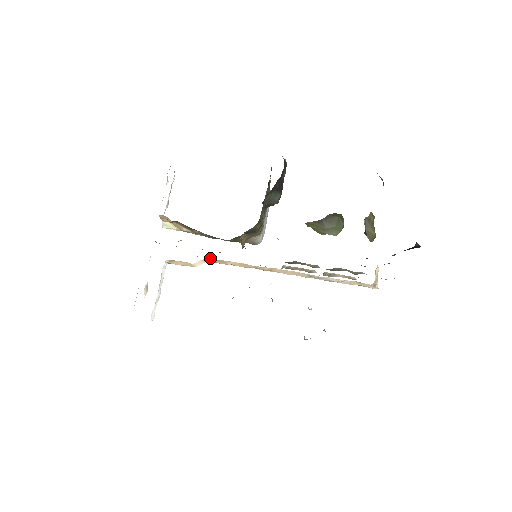
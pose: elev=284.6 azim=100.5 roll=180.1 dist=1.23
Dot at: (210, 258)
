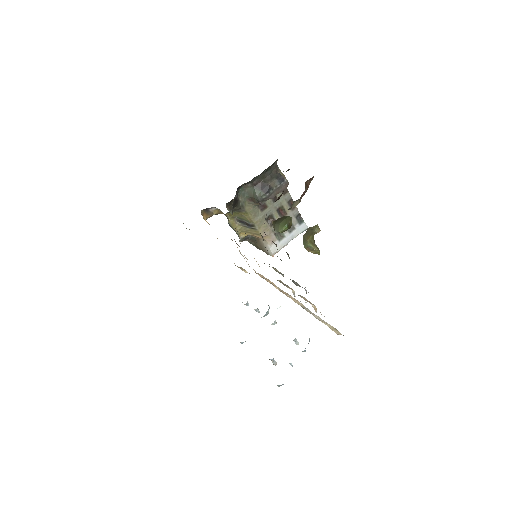
Dot at: occluded
